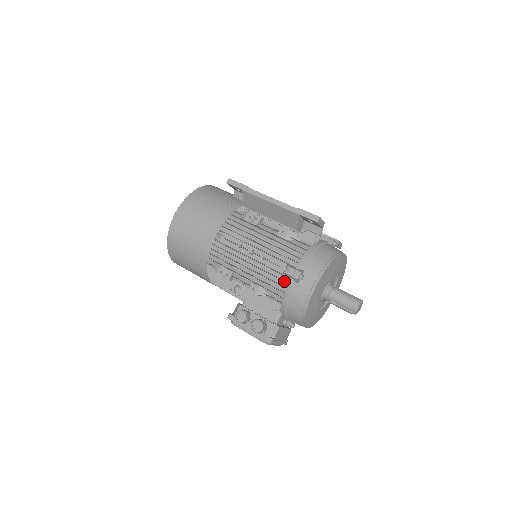
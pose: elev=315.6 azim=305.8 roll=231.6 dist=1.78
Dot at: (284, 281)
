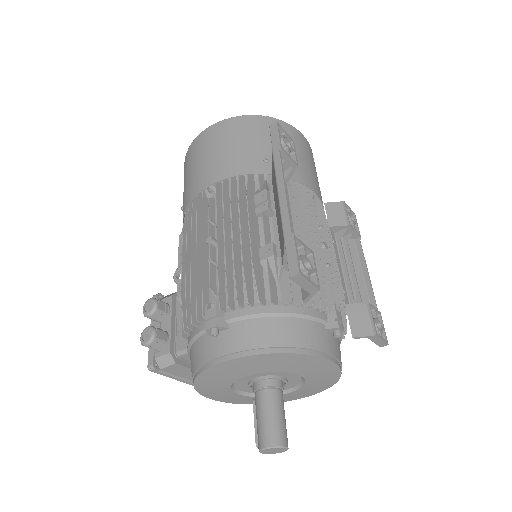
Dot at: (196, 315)
